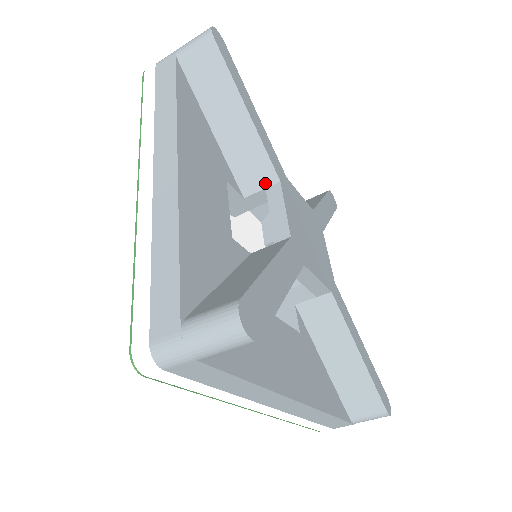
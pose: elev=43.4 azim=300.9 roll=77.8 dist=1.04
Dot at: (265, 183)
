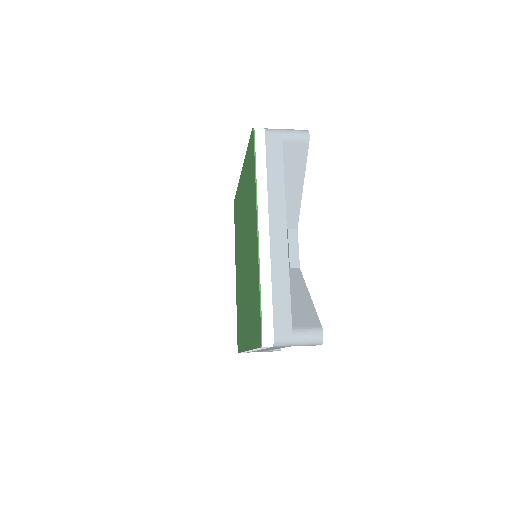
Dot at: (289, 226)
